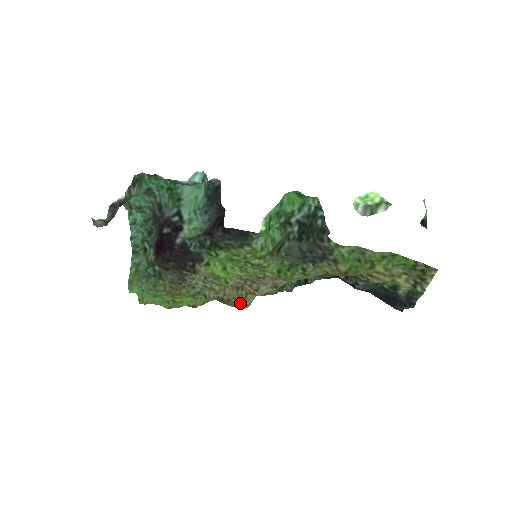
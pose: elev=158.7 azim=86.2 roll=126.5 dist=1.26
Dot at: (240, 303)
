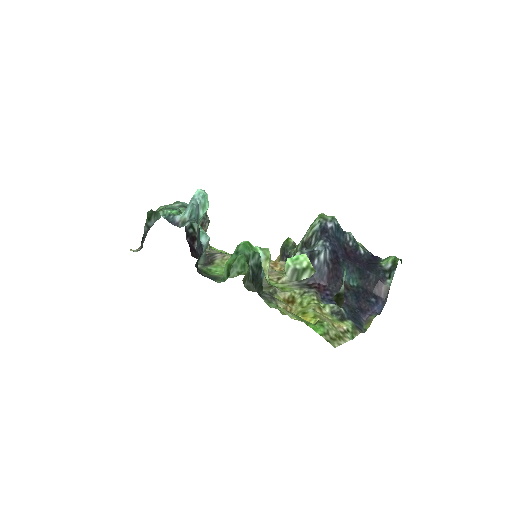
Dot at: occluded
